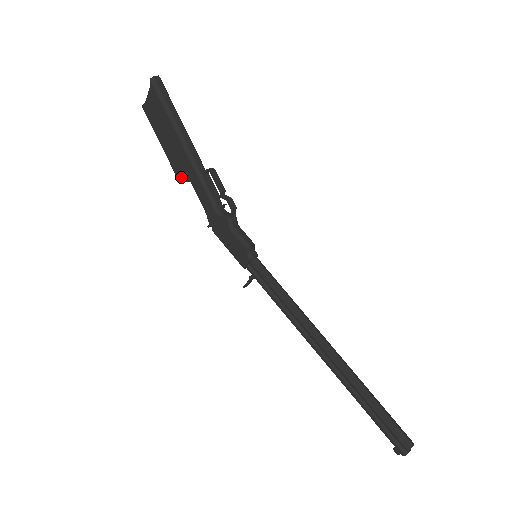
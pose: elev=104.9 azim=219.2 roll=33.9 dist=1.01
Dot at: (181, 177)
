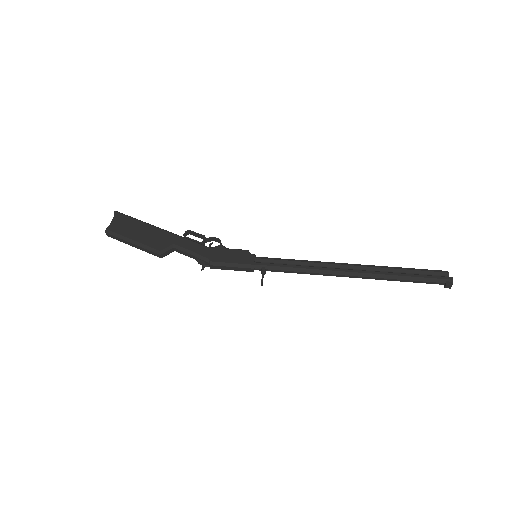
Dot at: (163, 247)
